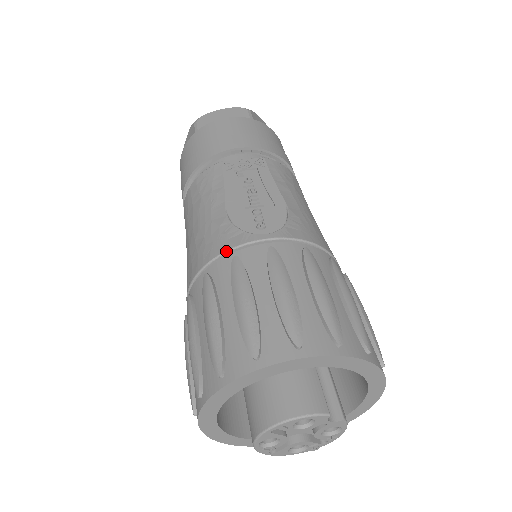
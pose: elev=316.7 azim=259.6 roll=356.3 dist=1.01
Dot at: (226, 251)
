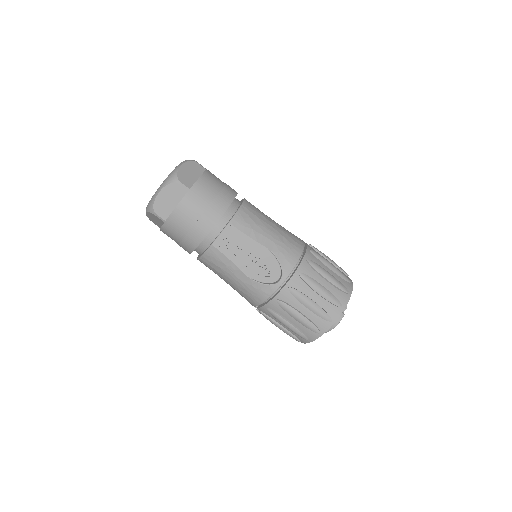
Dot at: occluded
